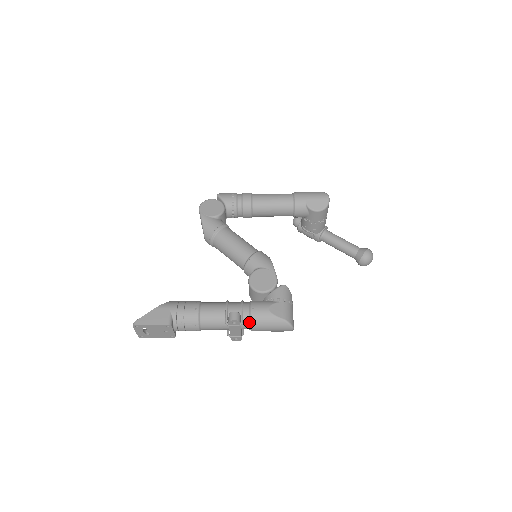
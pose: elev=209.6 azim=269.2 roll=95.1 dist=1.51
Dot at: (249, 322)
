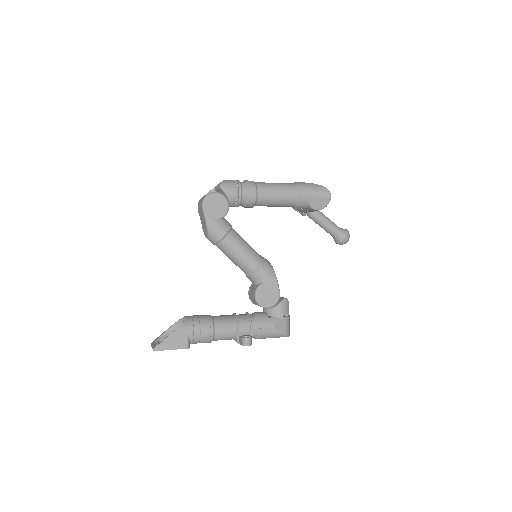
Dot at: (256, 337)
